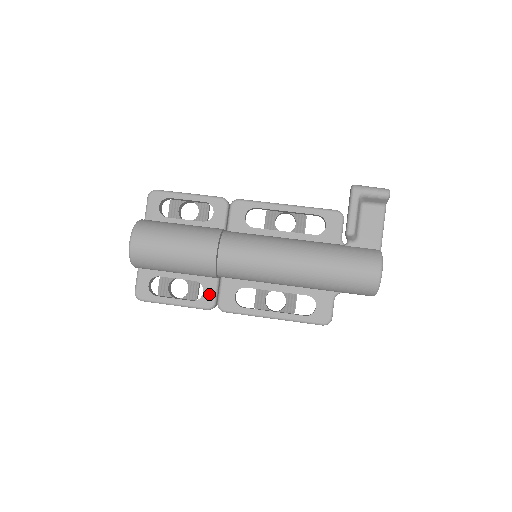
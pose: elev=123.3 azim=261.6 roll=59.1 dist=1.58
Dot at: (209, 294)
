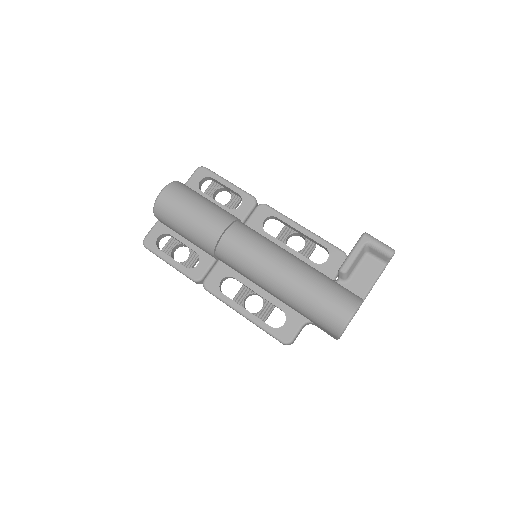
Dot at: (201, 268)
